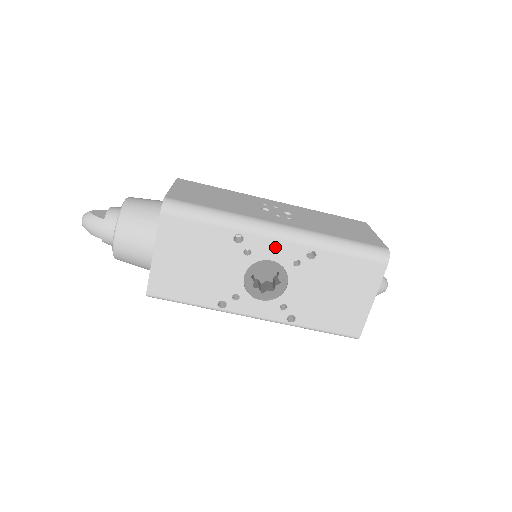
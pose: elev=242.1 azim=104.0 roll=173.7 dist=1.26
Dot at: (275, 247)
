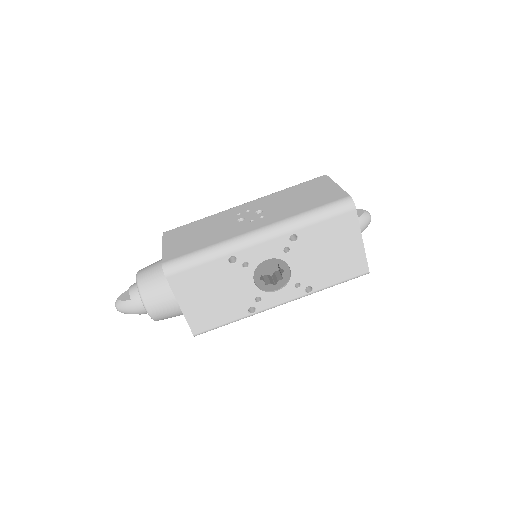
Dot at: (263, 249)
